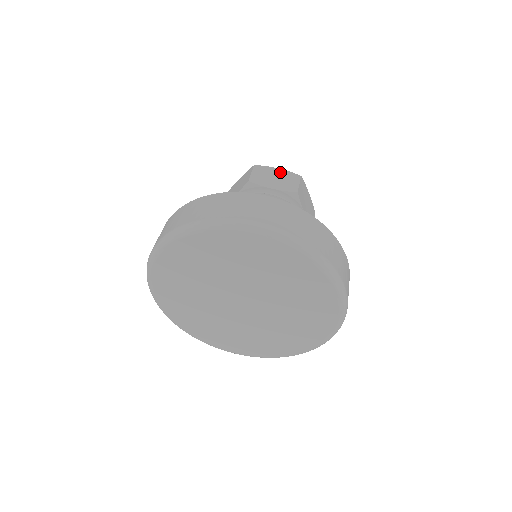
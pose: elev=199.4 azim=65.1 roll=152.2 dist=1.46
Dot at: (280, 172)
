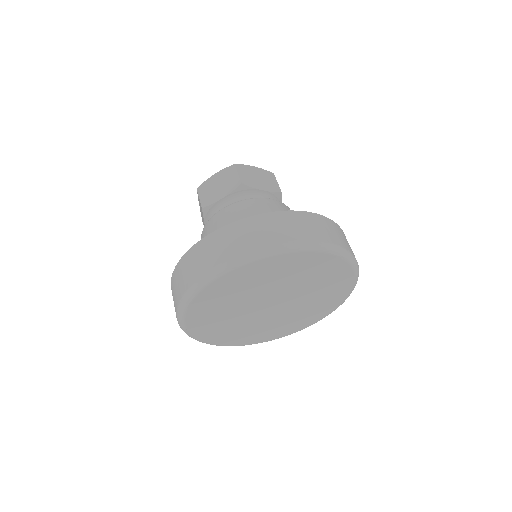
Dot at: (218, 176)
